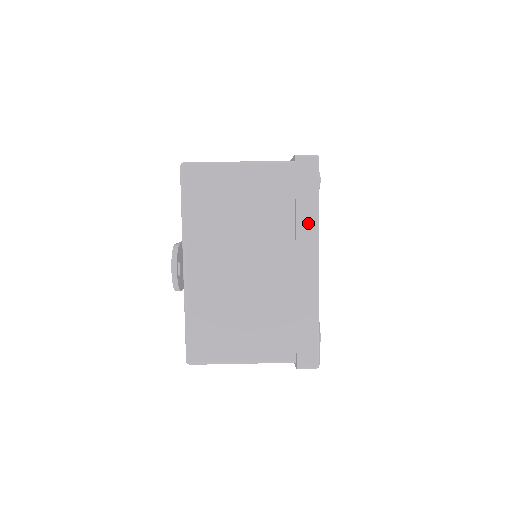
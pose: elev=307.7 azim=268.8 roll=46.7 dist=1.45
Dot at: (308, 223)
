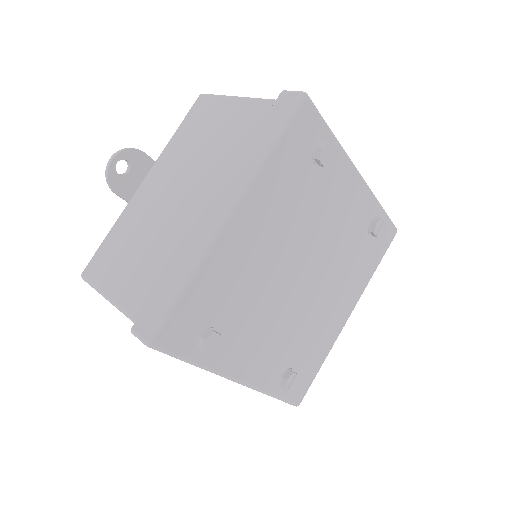
Dot at: (249, 161)
